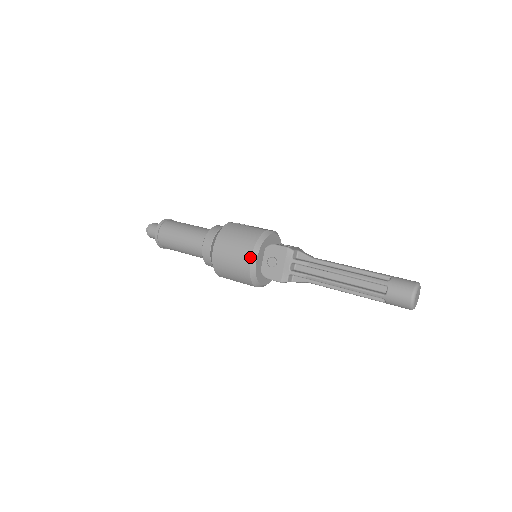
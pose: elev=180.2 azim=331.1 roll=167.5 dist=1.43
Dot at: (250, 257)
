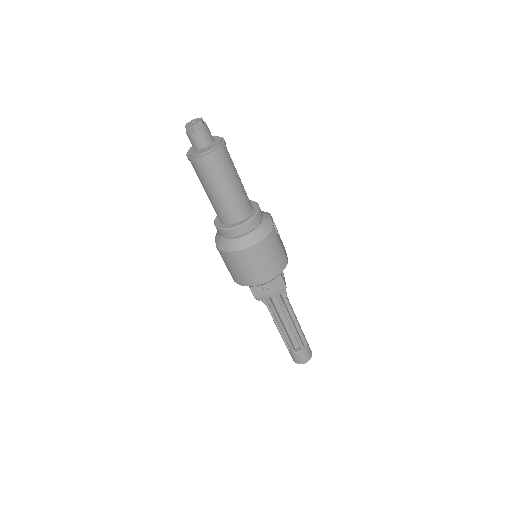
Dot at: (264, 283)
